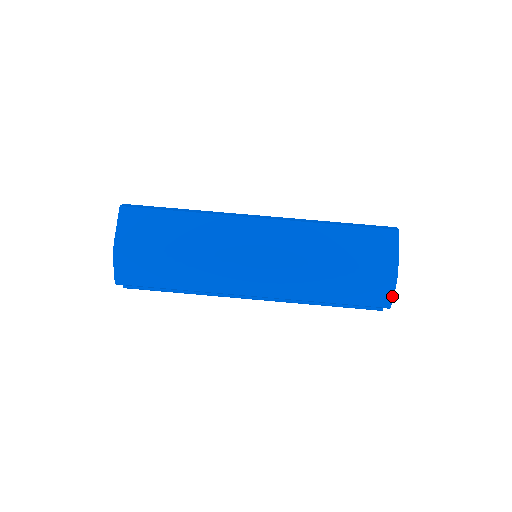
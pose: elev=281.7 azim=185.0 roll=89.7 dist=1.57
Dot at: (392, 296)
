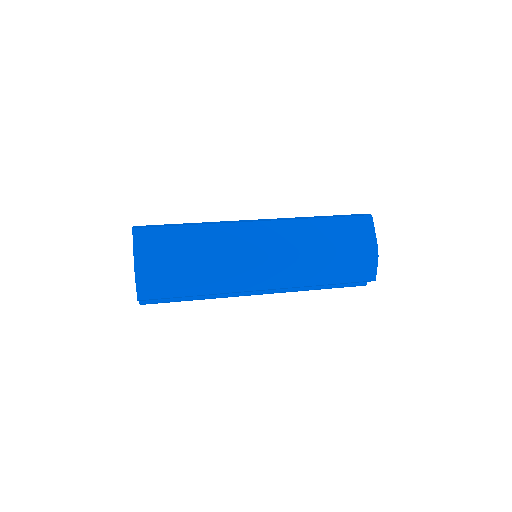
Dot at: (376, 270)
